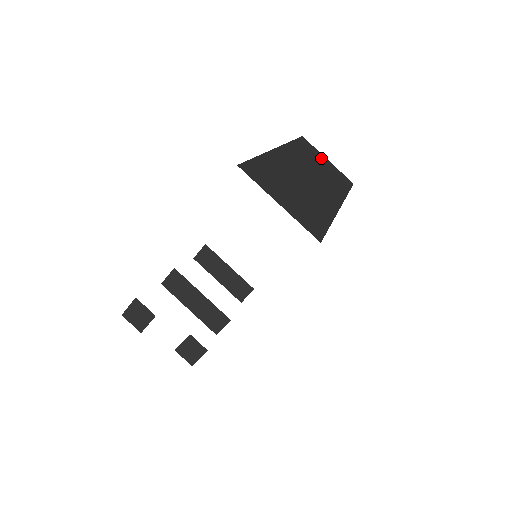
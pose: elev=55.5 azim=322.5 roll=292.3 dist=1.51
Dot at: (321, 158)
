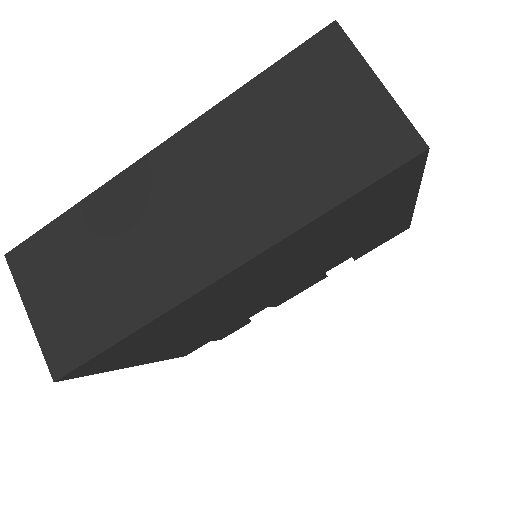
Dot at: (340, 92)
